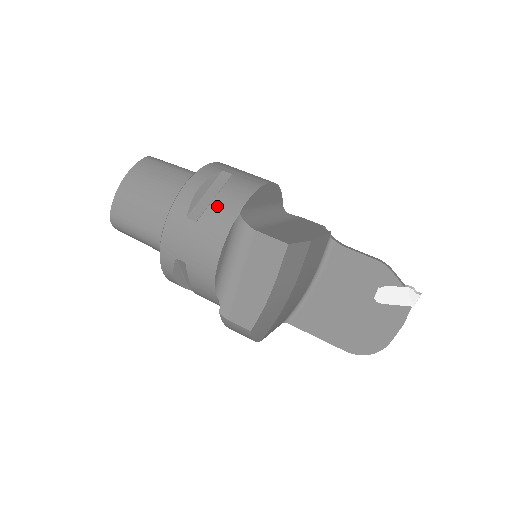
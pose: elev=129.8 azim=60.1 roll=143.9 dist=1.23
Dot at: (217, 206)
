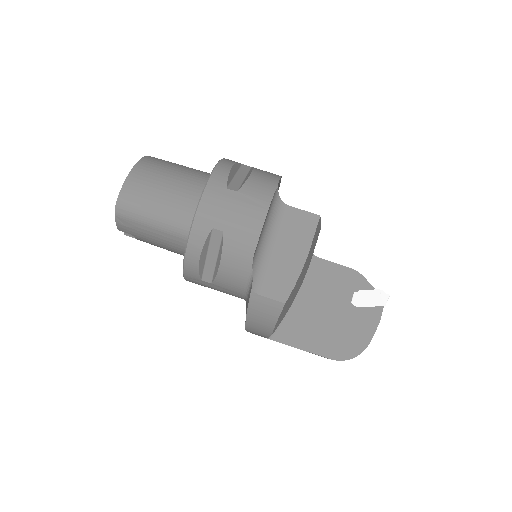
Dot at: (255, 180)
